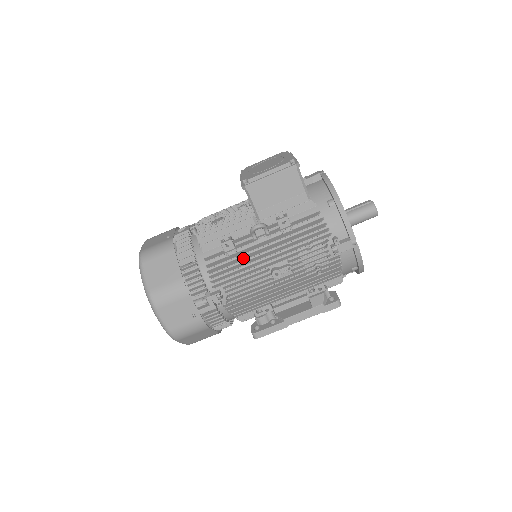
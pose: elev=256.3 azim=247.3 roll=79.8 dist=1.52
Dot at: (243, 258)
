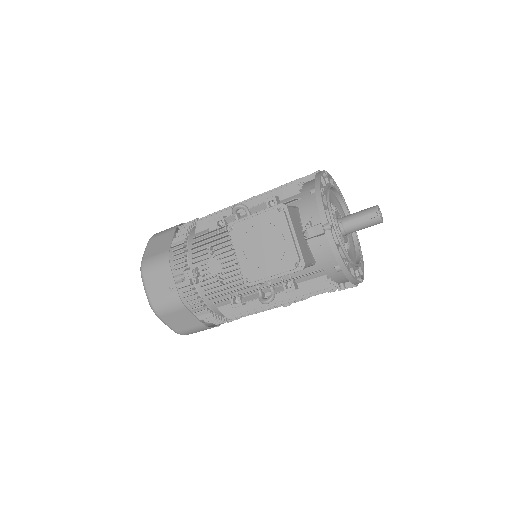
Dot at: (255, 308)
